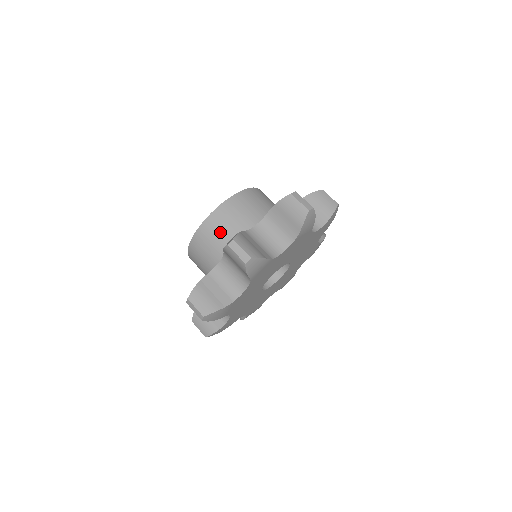
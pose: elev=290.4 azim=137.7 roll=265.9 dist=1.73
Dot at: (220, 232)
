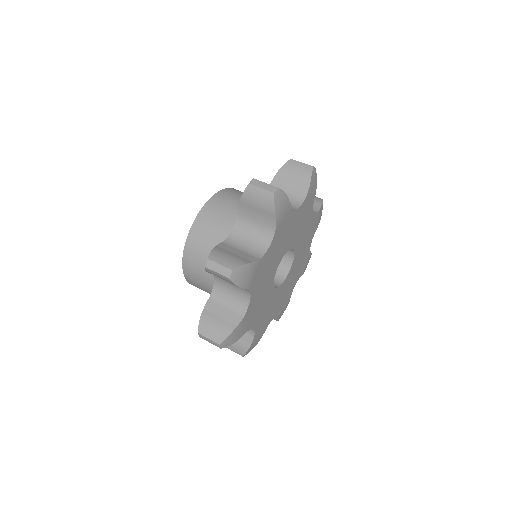
Dot at: occluded
